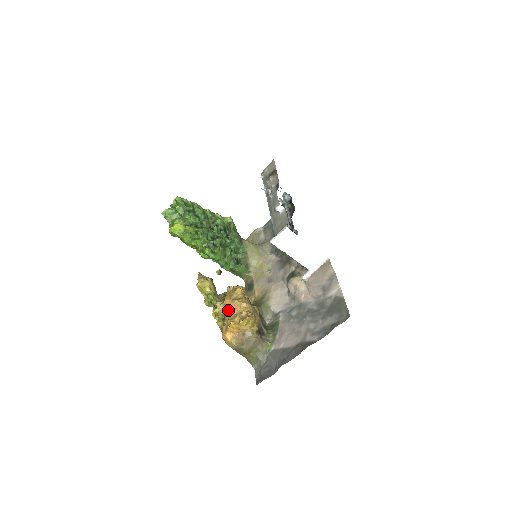
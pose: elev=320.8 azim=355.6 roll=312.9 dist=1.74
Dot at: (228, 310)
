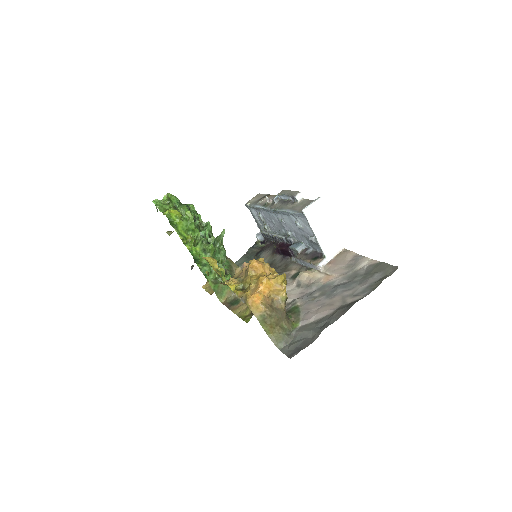
Dot at: (253, 275)
